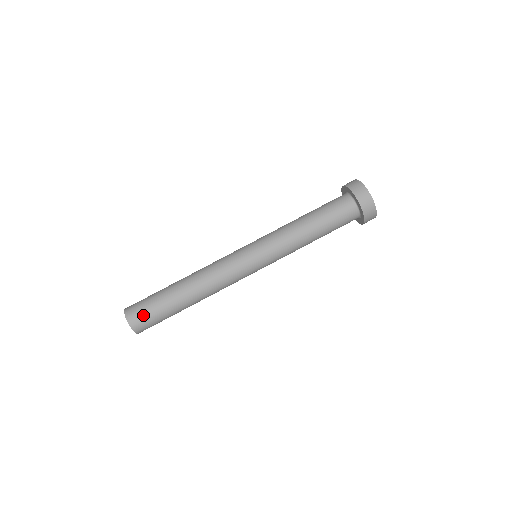
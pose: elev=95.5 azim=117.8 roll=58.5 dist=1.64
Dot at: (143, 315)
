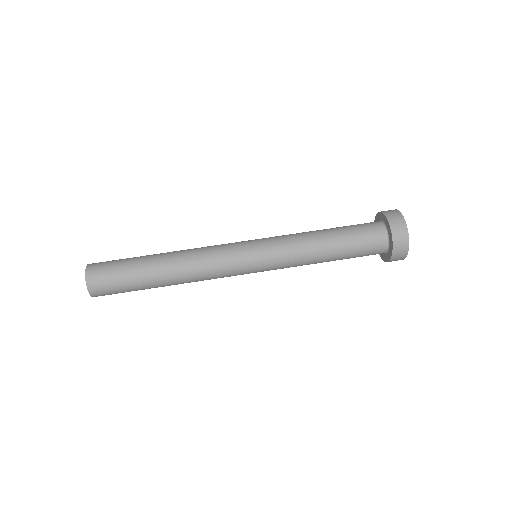
Dot at: (105, 267)
